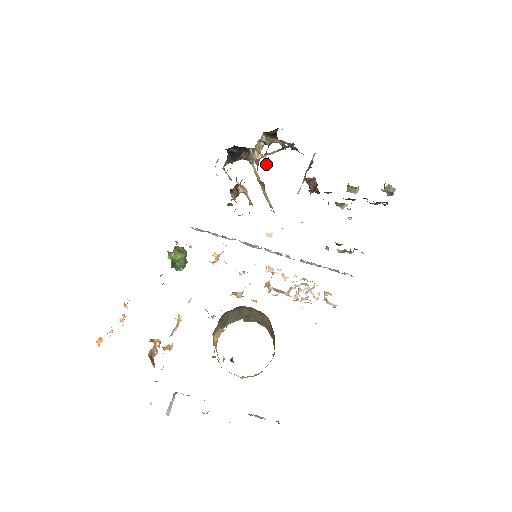
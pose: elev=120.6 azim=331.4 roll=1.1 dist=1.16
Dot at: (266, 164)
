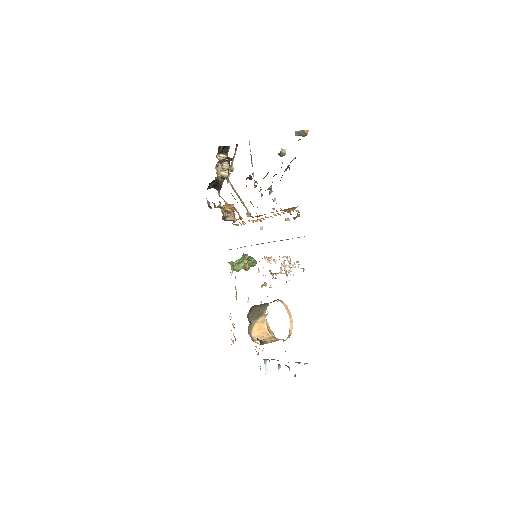
Dot at: (227, 183)
